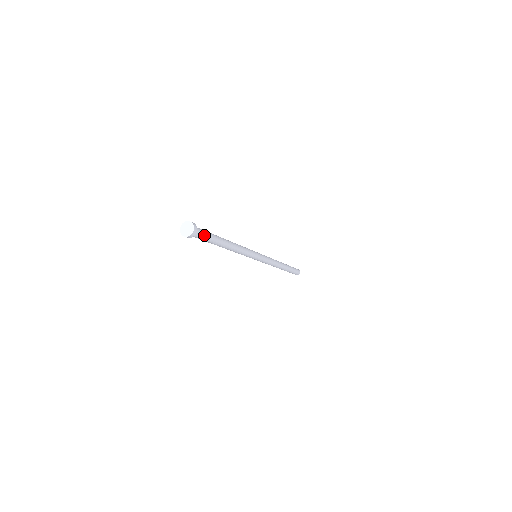
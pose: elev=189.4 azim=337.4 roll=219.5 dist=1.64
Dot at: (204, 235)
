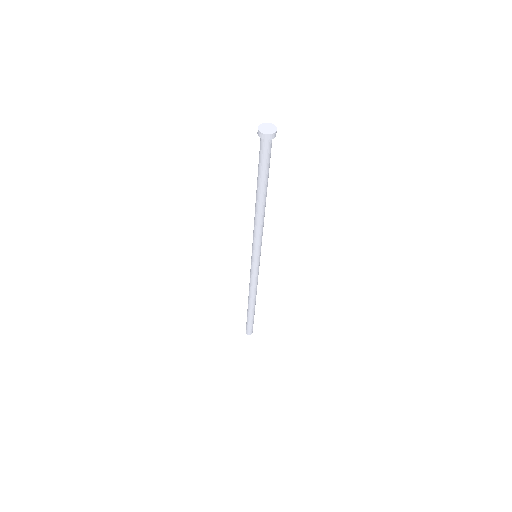
Dot at: (270, 153)
